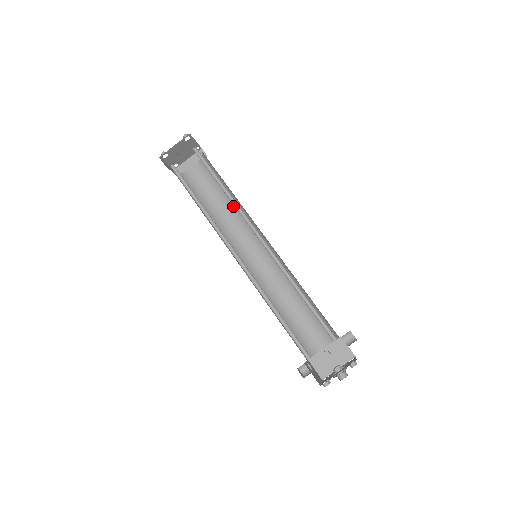
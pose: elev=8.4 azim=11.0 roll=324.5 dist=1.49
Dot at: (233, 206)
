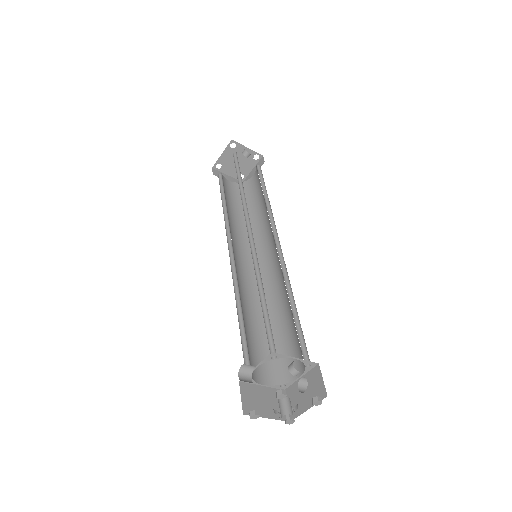
Dot at: occluded
